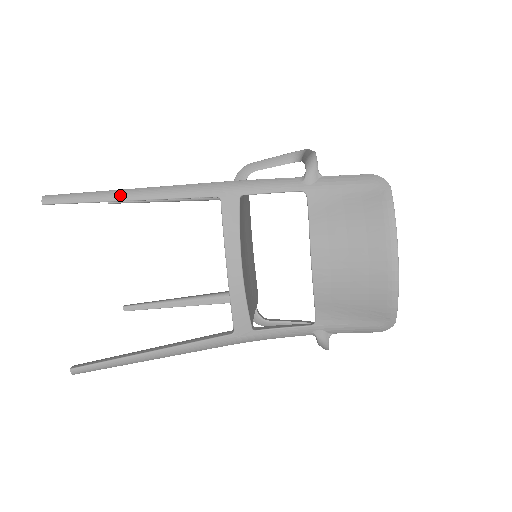
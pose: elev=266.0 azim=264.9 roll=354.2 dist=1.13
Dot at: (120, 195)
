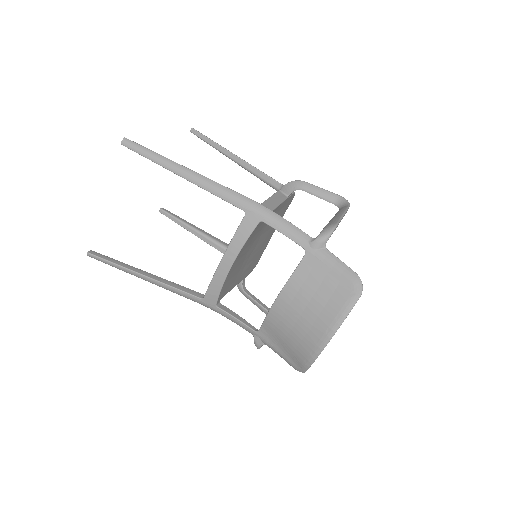
Dot at: (177, 169)
